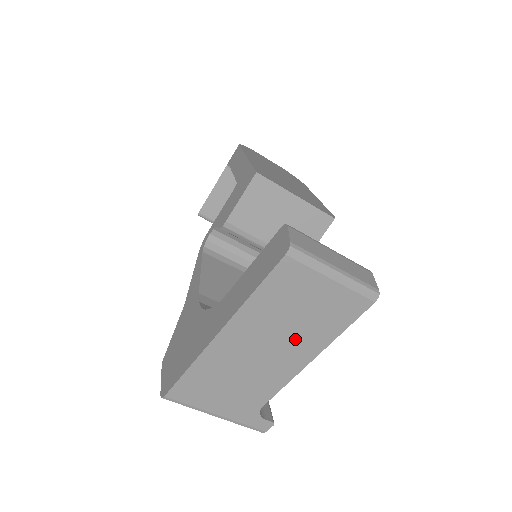
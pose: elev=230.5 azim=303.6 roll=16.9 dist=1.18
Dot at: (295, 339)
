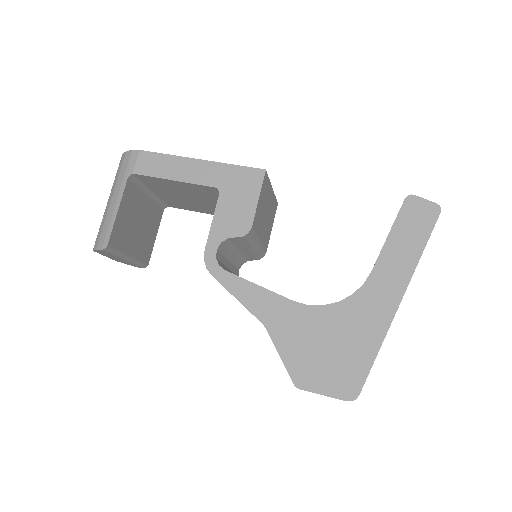
Dot at: occluded
